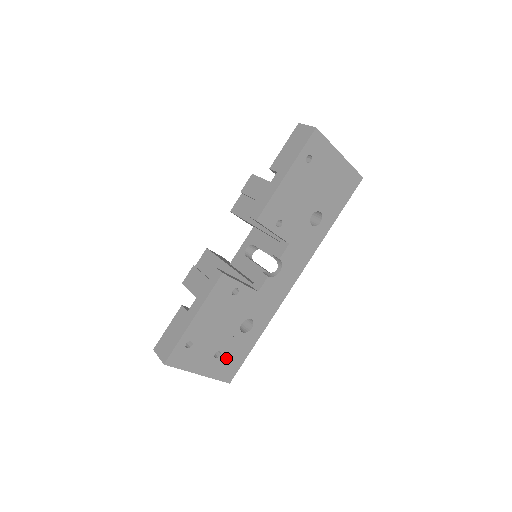
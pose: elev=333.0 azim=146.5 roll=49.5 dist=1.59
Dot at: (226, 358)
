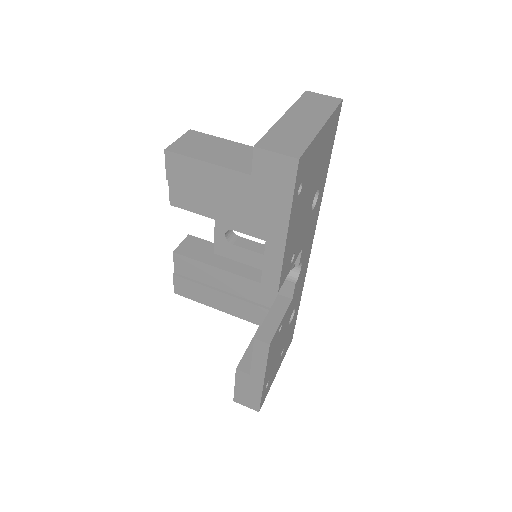
Dot at: (286, 343)
